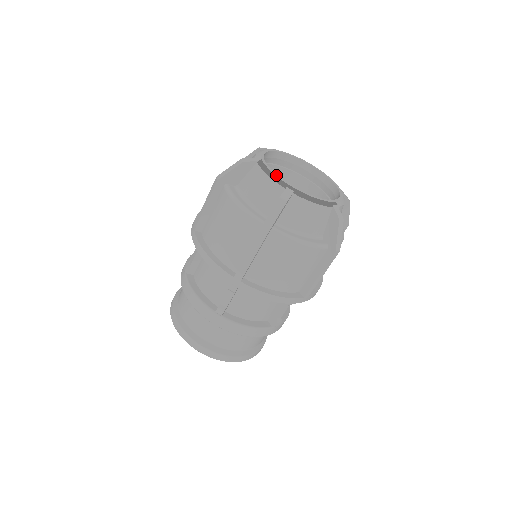
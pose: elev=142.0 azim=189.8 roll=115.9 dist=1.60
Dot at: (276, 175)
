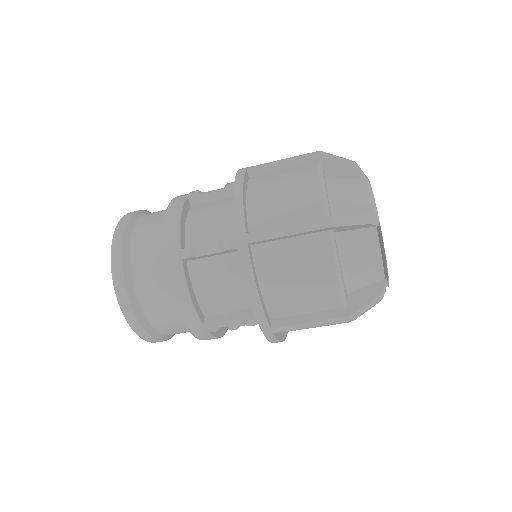
Dot at: occluded
